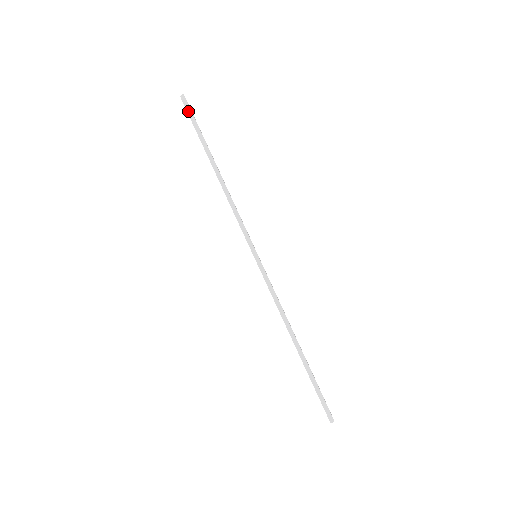
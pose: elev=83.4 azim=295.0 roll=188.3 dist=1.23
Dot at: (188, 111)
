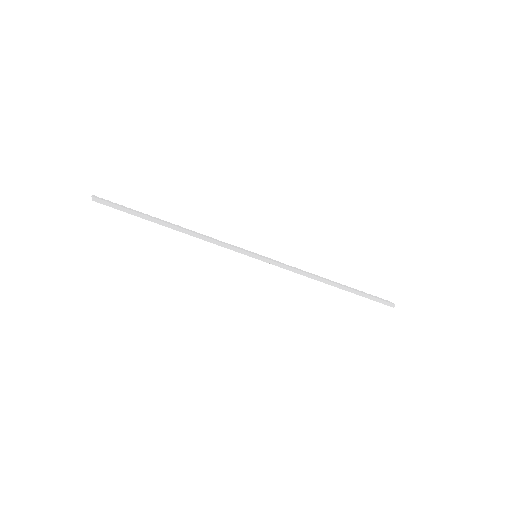
Dot at: (109, 206)
